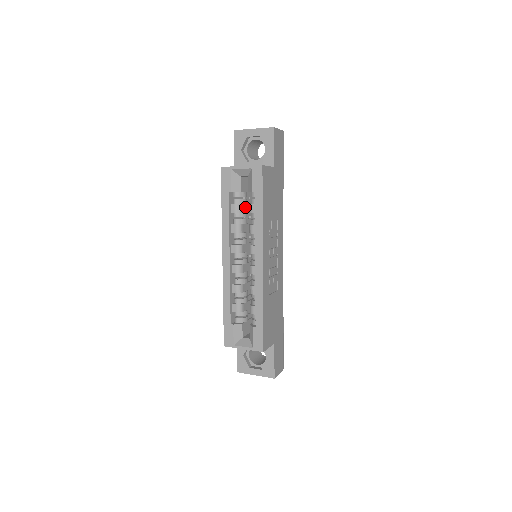
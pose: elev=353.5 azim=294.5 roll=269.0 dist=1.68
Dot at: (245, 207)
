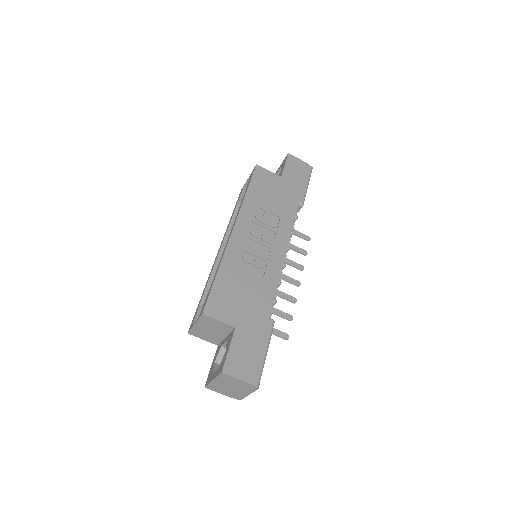
Dot at: occluded
